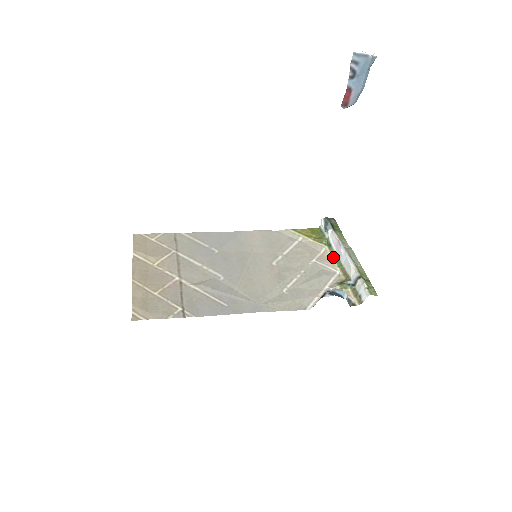
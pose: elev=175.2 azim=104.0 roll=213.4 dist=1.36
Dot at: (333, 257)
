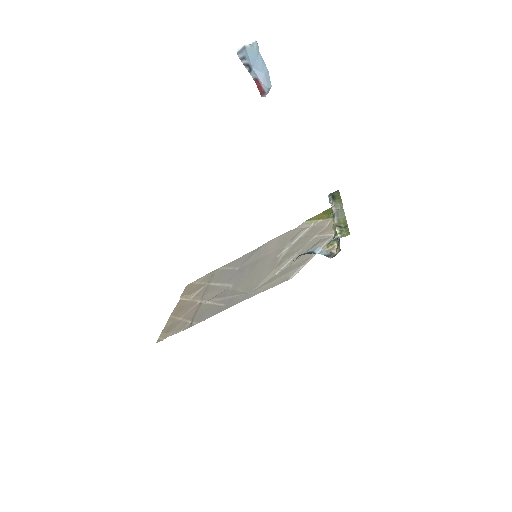
Dot at: (333, 224)
